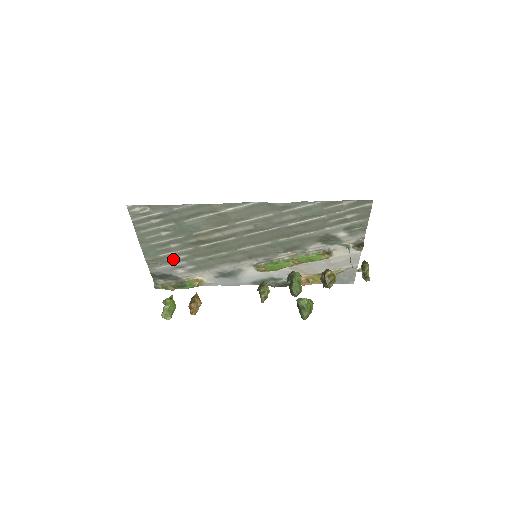
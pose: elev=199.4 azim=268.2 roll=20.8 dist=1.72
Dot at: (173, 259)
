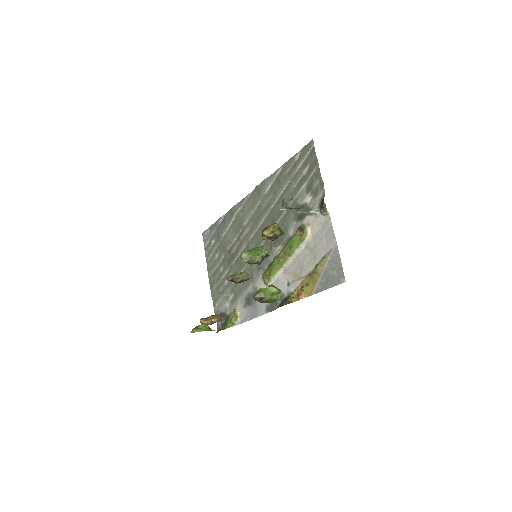
Dot at: (223, 288)
